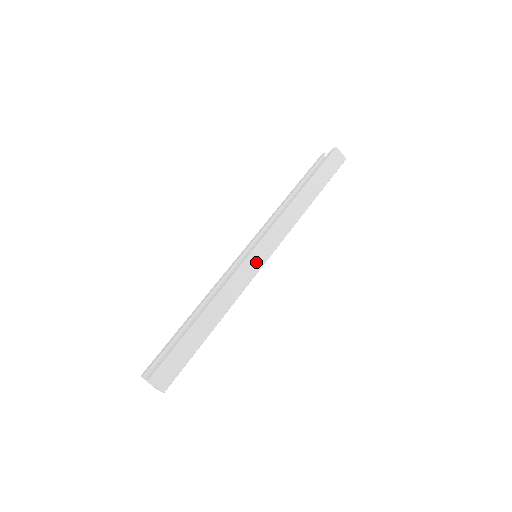
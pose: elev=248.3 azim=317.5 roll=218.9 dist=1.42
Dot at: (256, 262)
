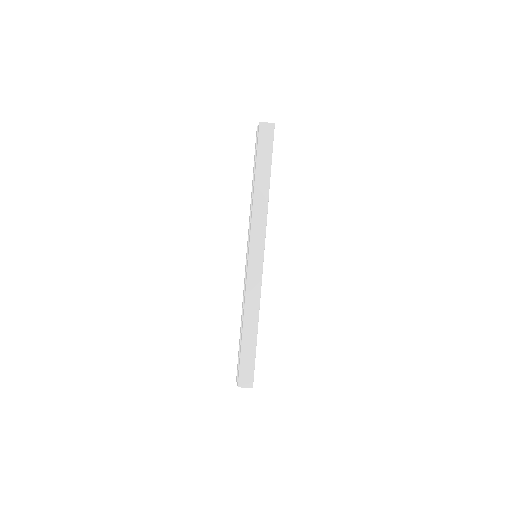
Dot at: (256, 265)
